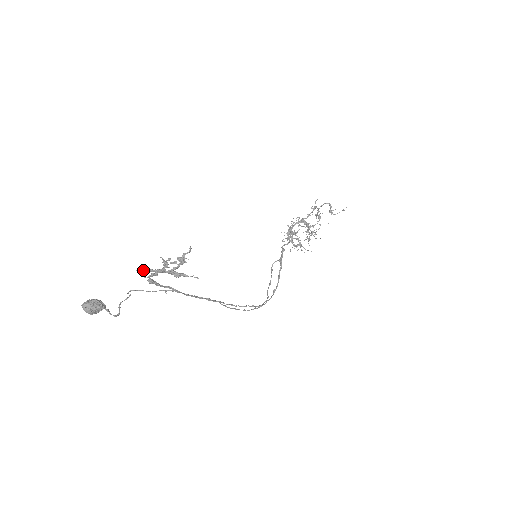
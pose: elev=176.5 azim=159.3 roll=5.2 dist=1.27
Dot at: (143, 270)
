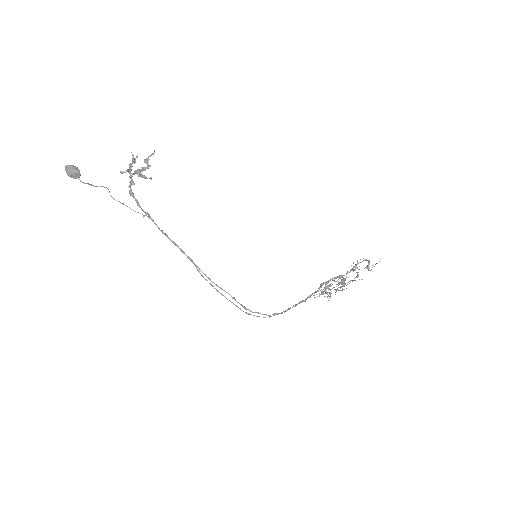
Dot at: (123, 171)
